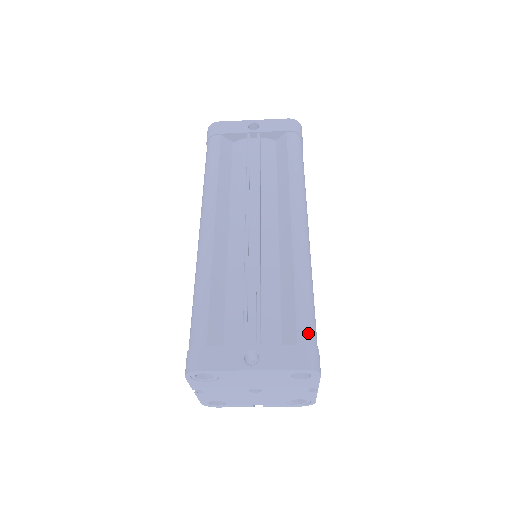
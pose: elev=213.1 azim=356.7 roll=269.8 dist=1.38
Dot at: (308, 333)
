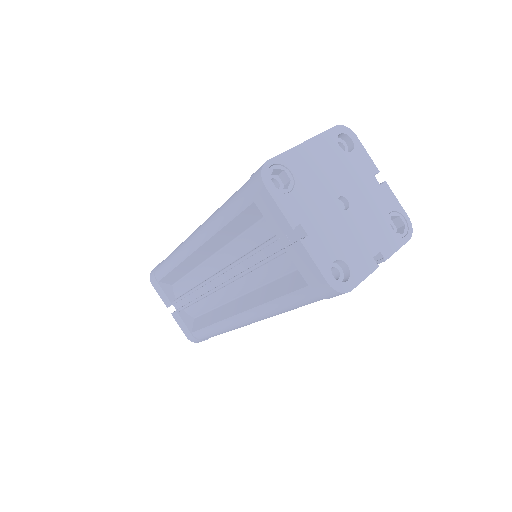
Dot at: occluded
